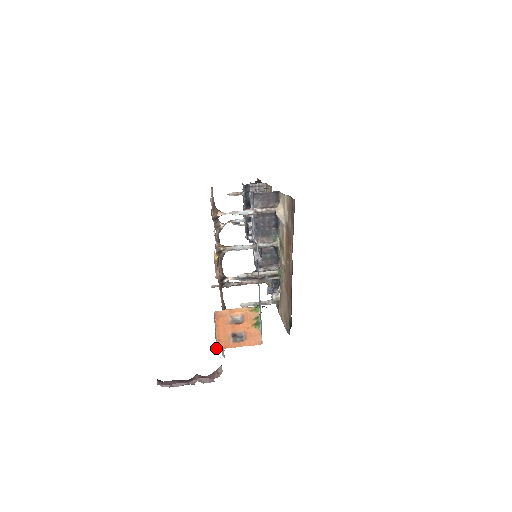
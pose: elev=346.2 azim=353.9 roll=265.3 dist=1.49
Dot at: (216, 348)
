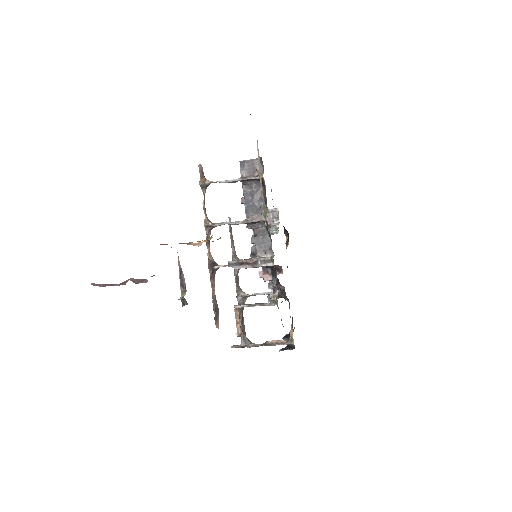
Dot at: occluded
